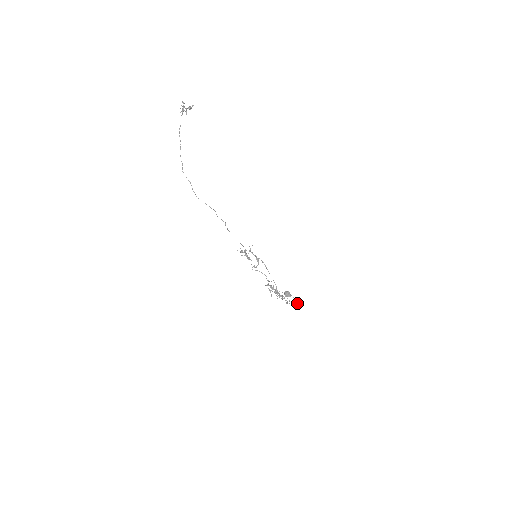
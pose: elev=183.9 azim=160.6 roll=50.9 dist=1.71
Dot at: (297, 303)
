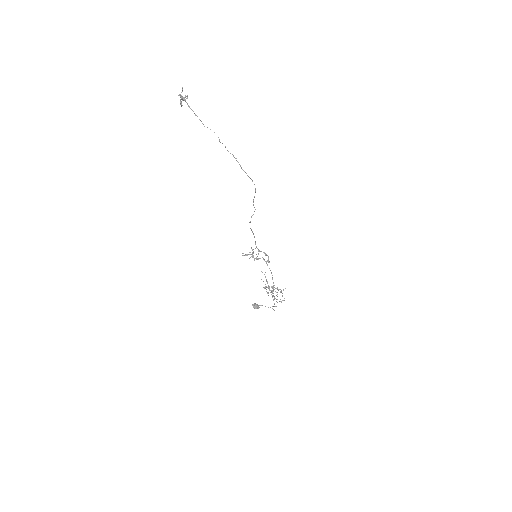
Dot at: occluded
